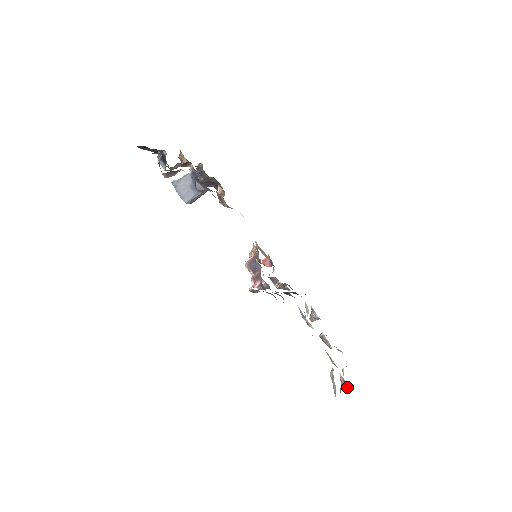
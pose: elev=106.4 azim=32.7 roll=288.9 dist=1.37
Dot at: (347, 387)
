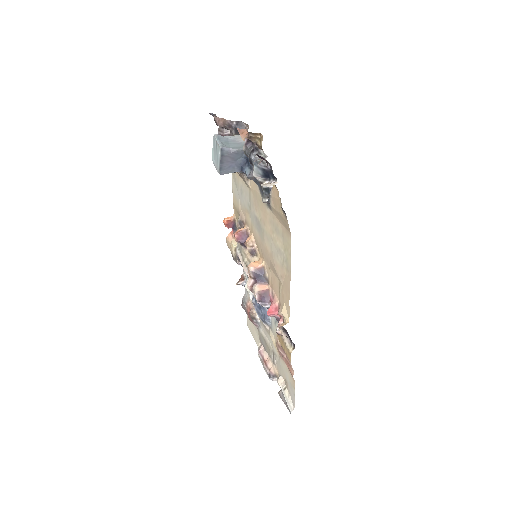
Dot at: (275, 379)
